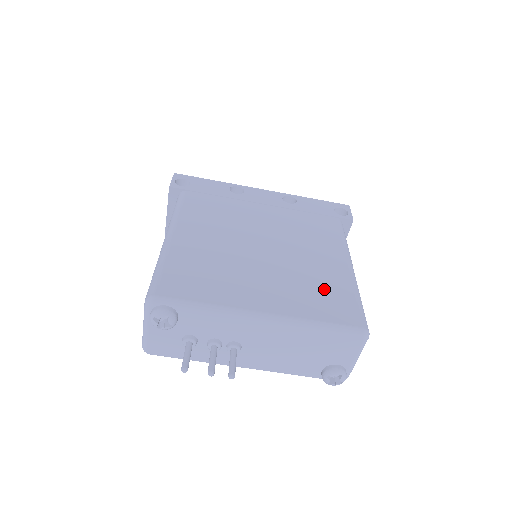
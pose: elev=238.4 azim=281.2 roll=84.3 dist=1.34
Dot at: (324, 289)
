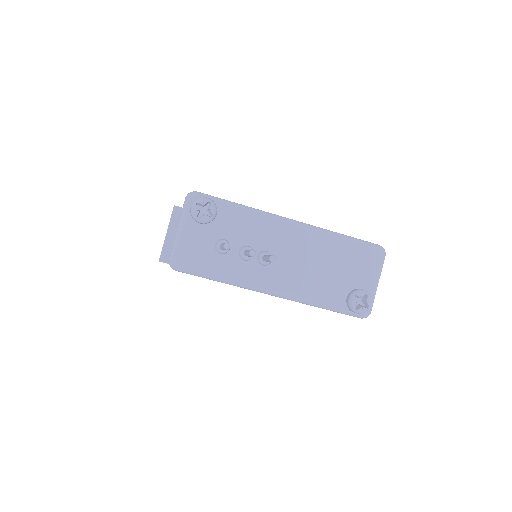
Dot at: occluded
